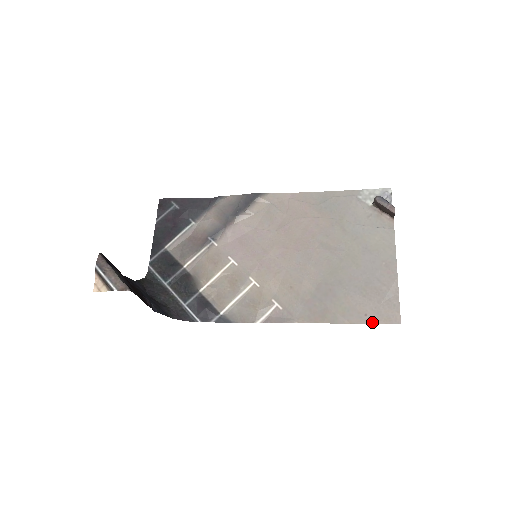
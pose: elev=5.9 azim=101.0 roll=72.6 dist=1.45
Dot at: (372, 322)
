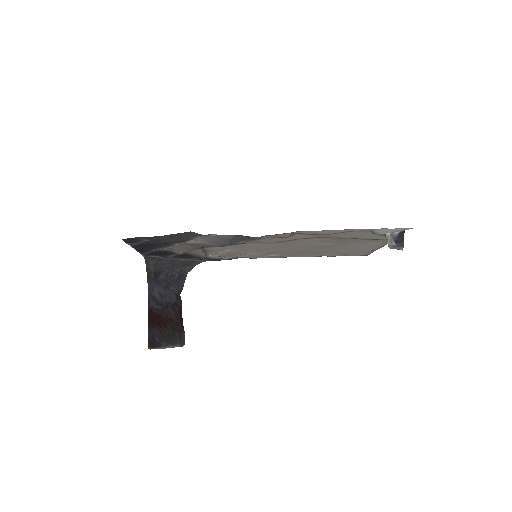
Dot at: occluded
